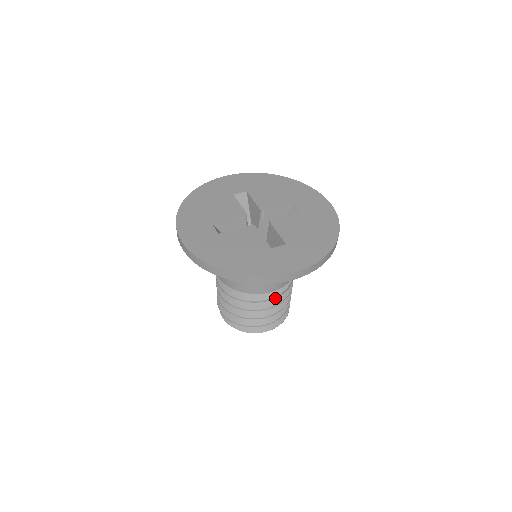
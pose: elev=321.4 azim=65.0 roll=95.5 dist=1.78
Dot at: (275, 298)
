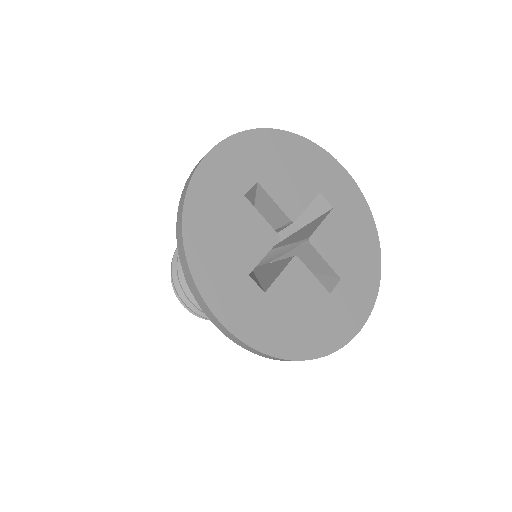
Dot at: occluded
